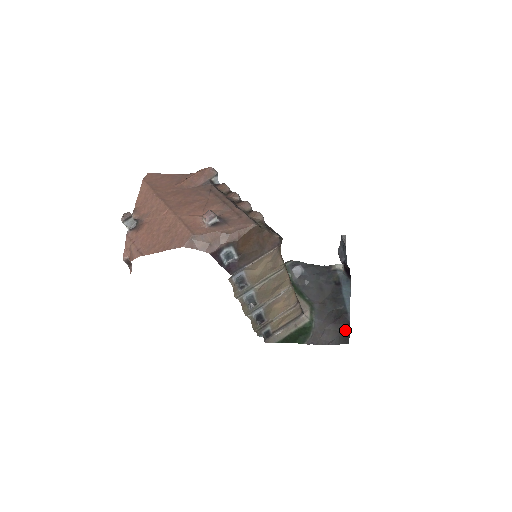
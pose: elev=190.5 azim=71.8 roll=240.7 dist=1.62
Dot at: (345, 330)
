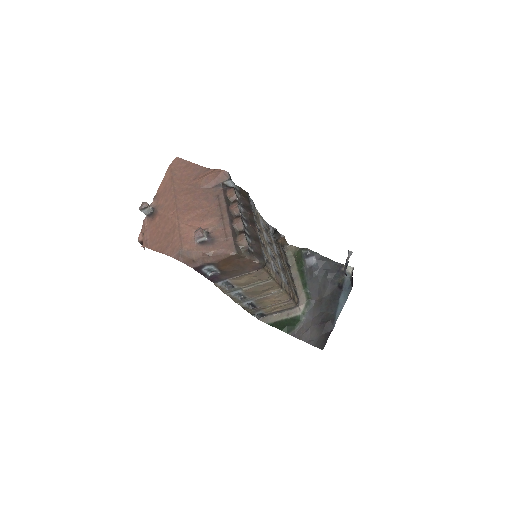
Dot at: (325, 336)
